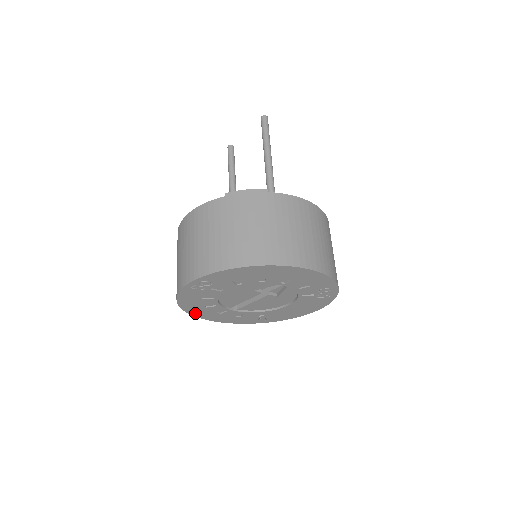
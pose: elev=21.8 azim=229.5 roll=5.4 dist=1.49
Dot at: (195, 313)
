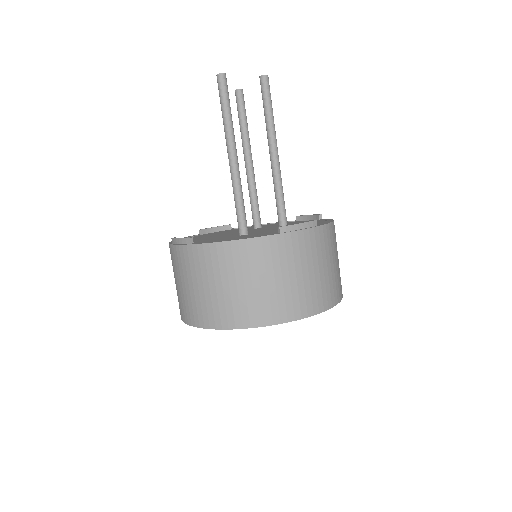
Dot at: occluded
